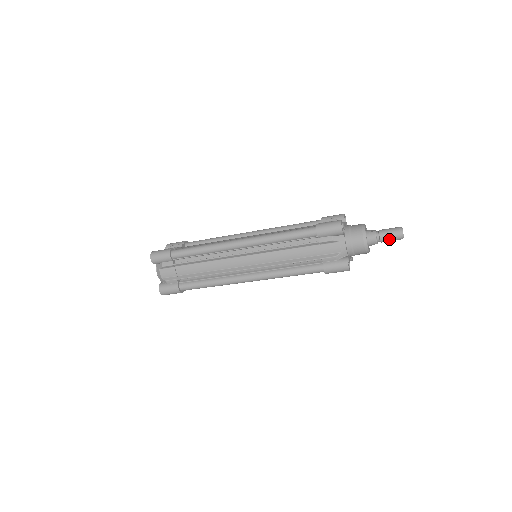
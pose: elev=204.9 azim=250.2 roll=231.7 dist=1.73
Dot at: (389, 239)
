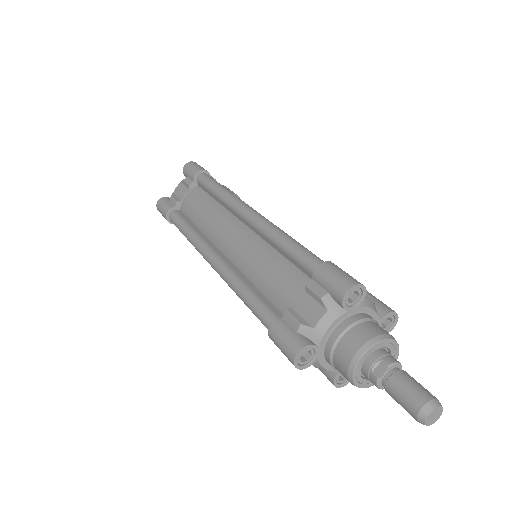
Dot at: occluded
